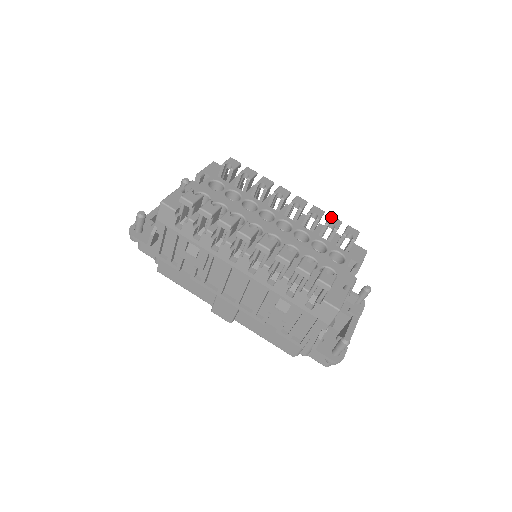
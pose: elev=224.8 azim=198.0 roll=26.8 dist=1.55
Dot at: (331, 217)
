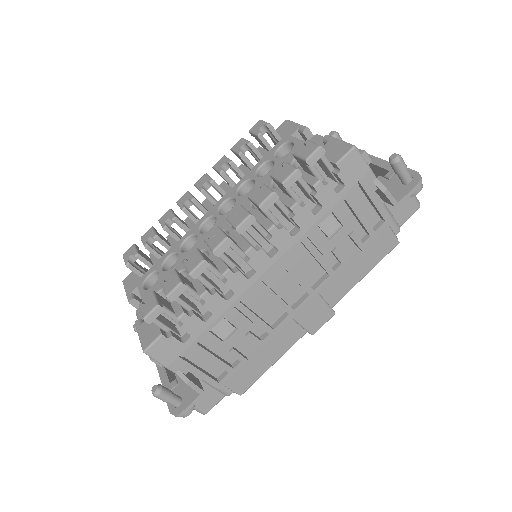
Dot at: (233, 149)
